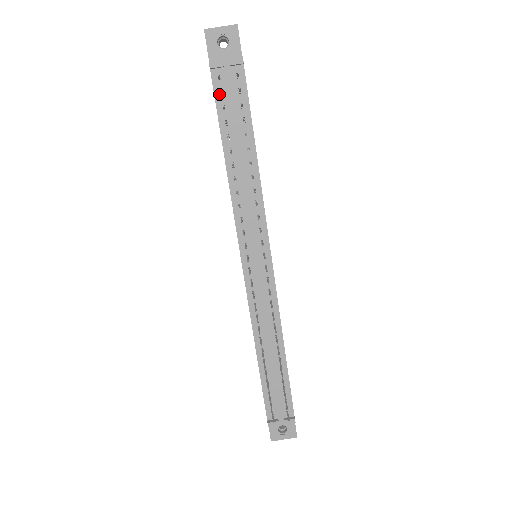
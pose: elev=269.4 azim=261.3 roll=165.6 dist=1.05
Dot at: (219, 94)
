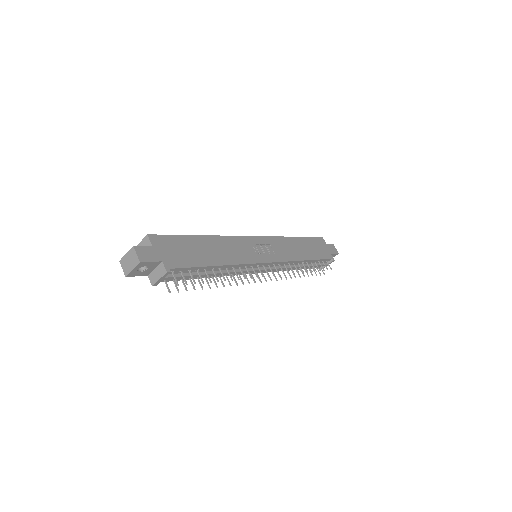
Dot at: occluded
